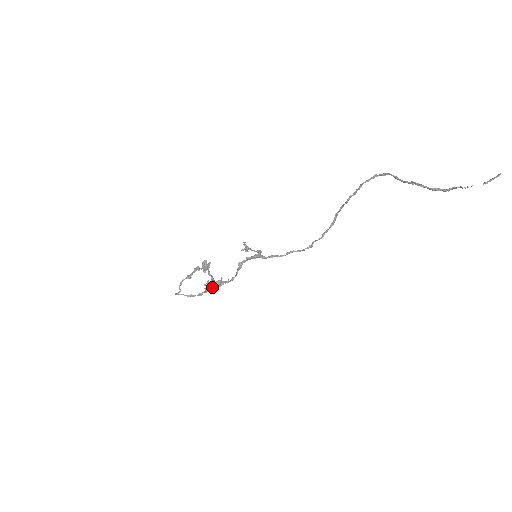
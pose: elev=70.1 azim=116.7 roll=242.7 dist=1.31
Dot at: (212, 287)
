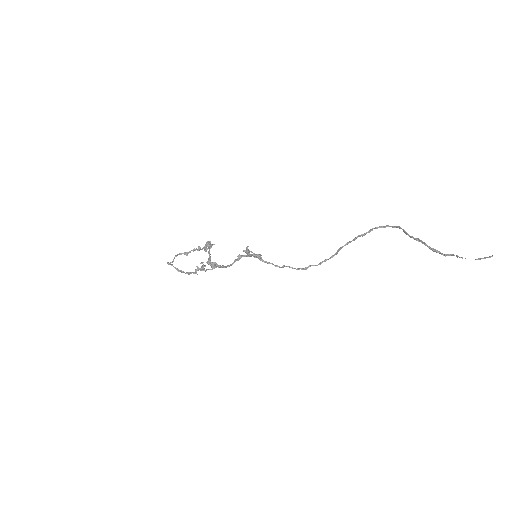
Dot at: occluded
